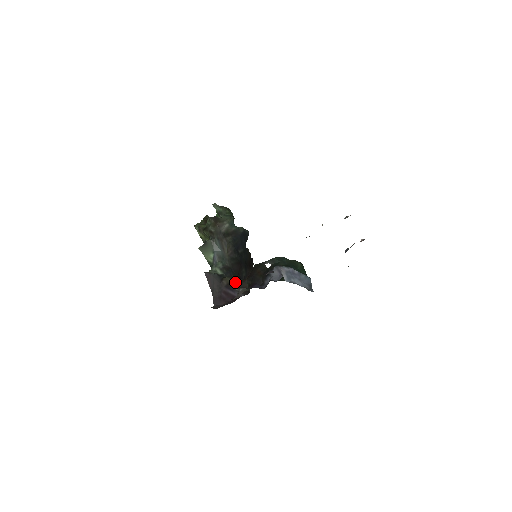
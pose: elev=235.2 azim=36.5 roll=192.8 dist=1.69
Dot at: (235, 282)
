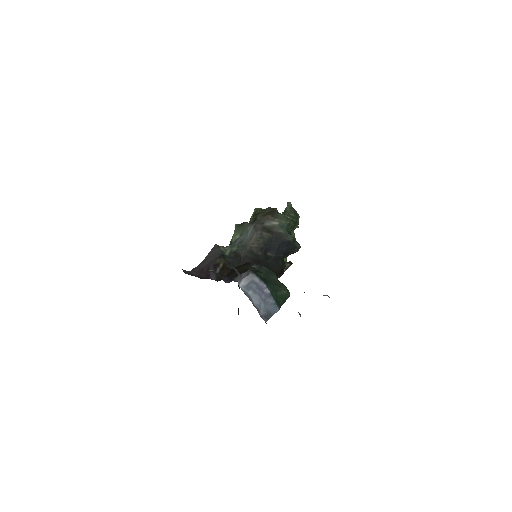
Dot at: (223, 266)
